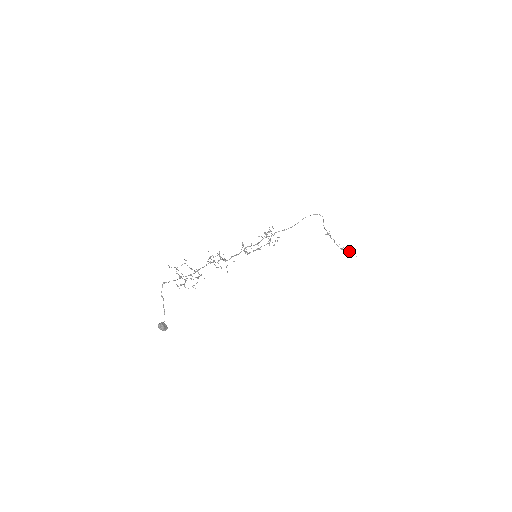
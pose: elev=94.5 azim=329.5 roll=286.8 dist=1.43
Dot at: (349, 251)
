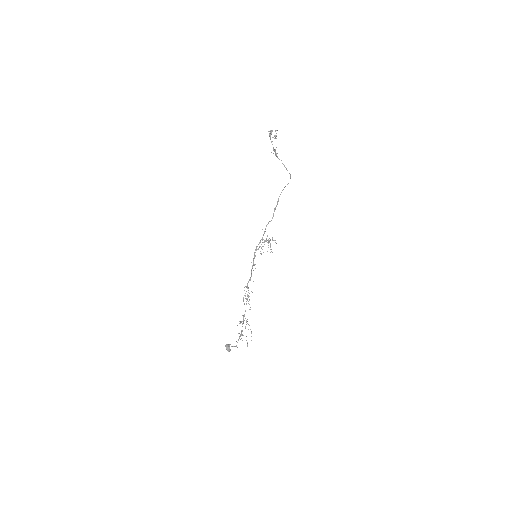
Dot at: (276, 136)
